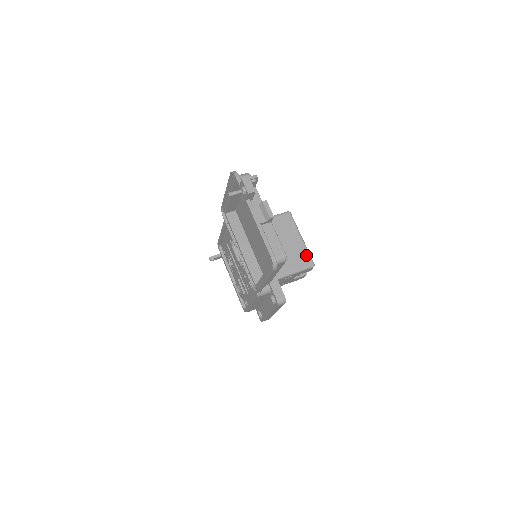
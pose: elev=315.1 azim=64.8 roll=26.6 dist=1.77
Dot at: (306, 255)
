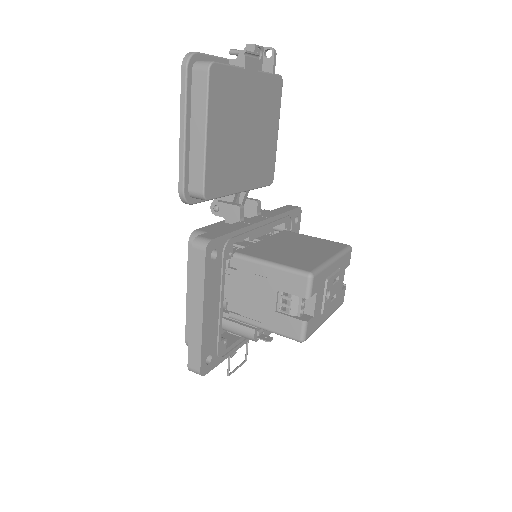
Dot at: (314, 264)
